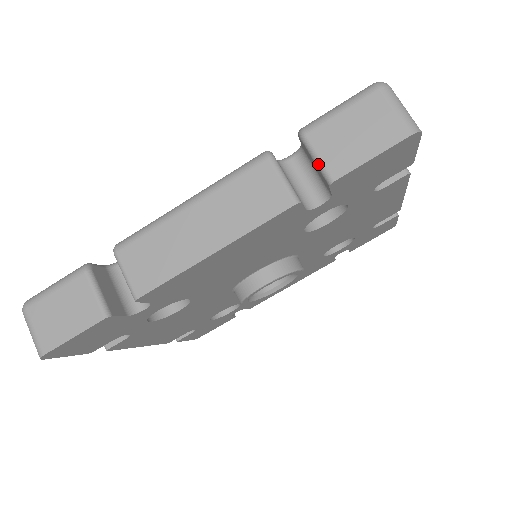
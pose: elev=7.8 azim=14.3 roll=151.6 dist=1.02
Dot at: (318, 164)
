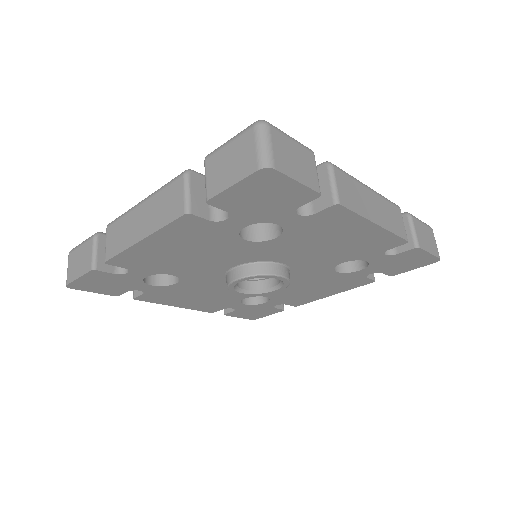
Dot at: (205, 185)
